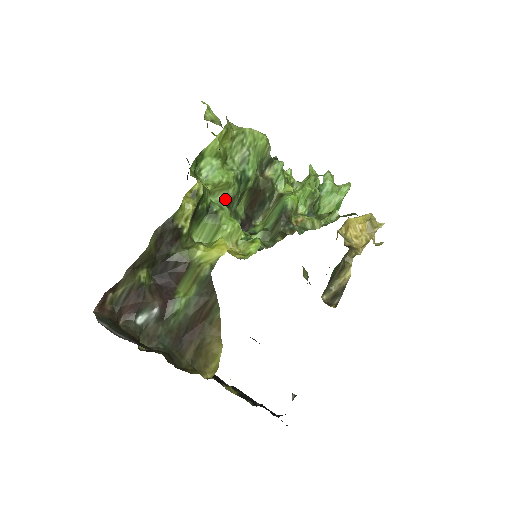
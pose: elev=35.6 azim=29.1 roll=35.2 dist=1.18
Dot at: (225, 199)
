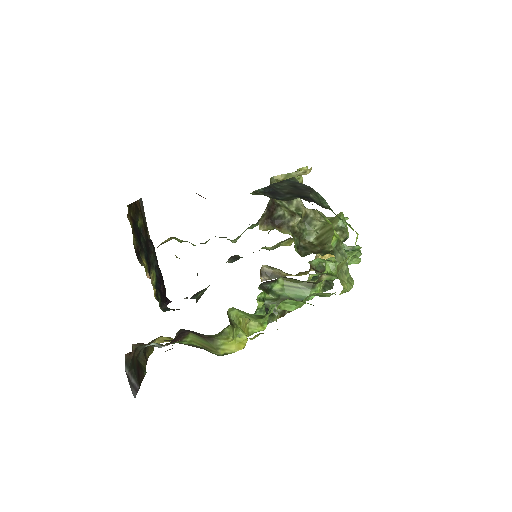
Dot at: occluded
